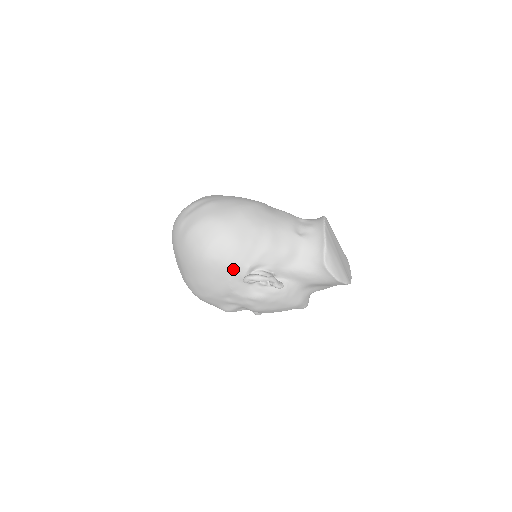
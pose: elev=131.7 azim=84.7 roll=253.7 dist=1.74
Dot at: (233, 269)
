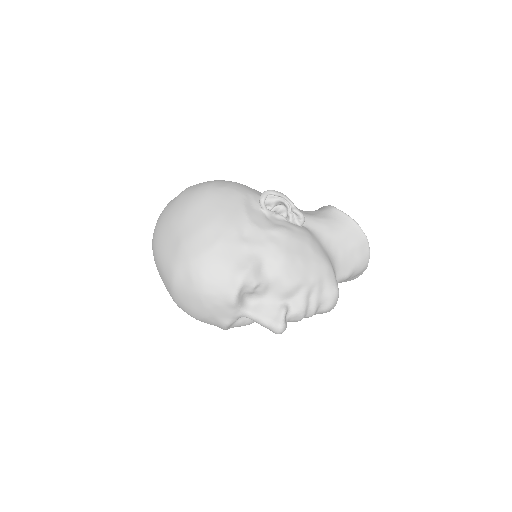
Dot at: (245, 194)
